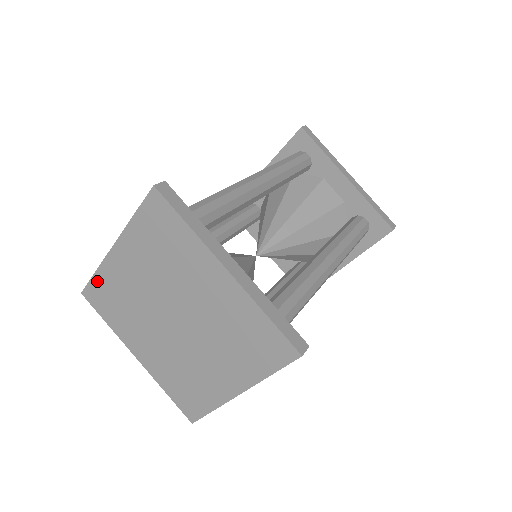
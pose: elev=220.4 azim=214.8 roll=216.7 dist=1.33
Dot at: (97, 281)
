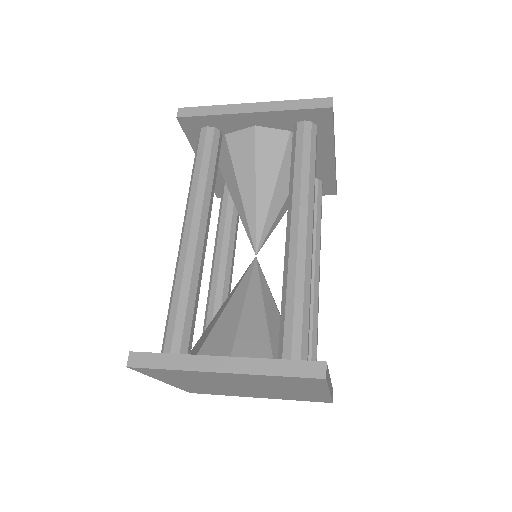
Dot at: (167, 371)
